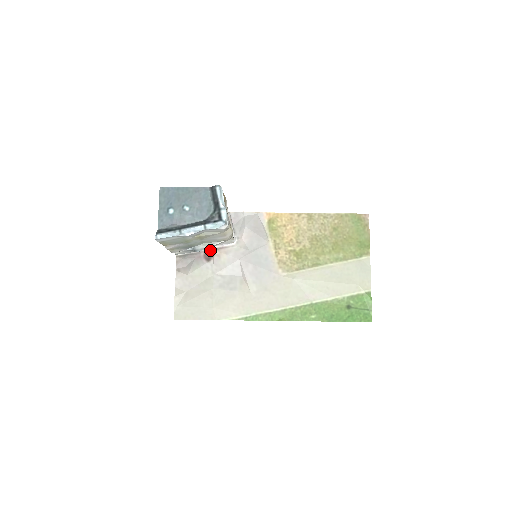
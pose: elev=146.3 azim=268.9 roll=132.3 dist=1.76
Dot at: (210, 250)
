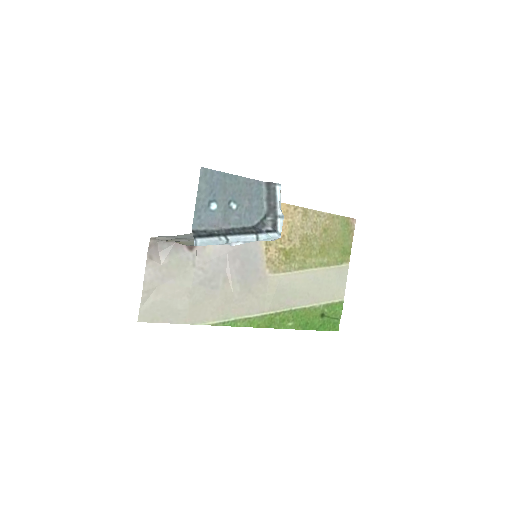
Dot at: occluded
